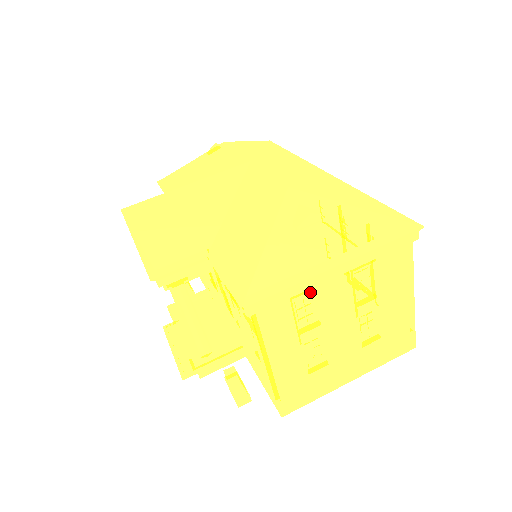
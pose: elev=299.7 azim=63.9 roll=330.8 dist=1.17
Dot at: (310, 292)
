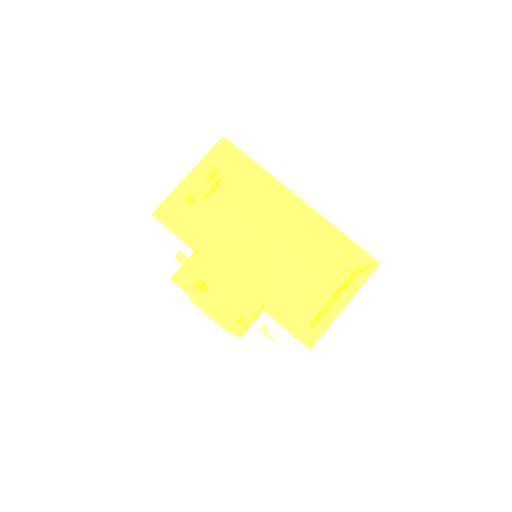
Dot at: occluded
